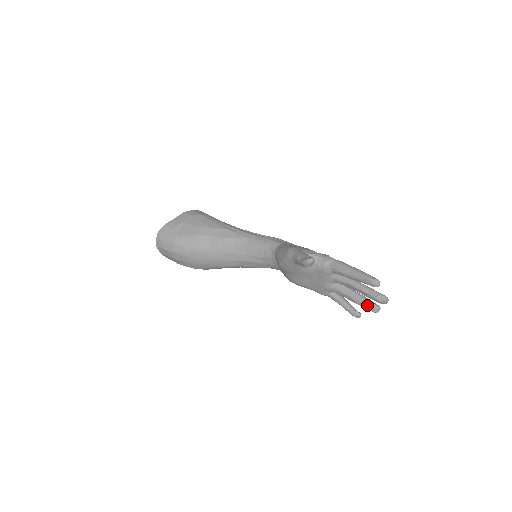
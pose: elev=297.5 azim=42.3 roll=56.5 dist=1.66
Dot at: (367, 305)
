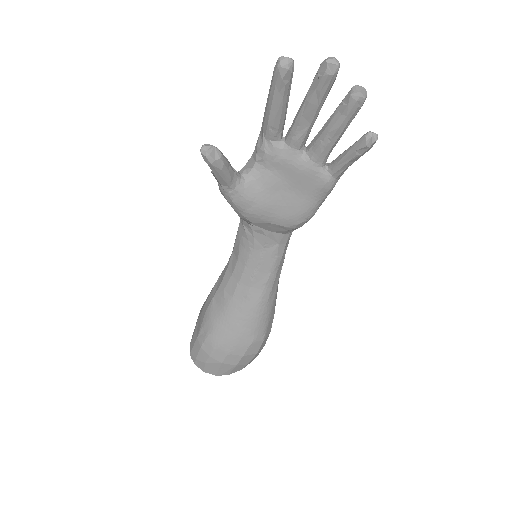
Dot at: (344, 107)
